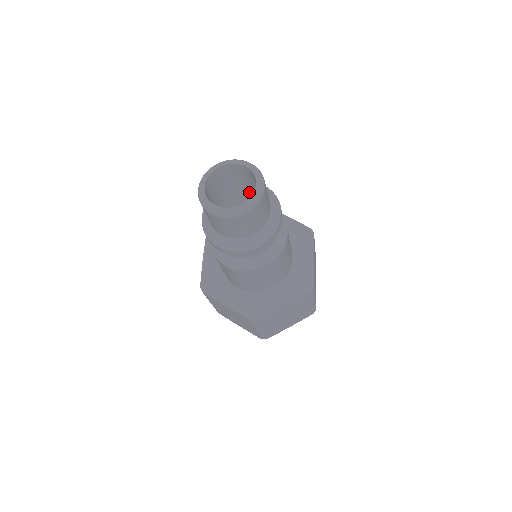
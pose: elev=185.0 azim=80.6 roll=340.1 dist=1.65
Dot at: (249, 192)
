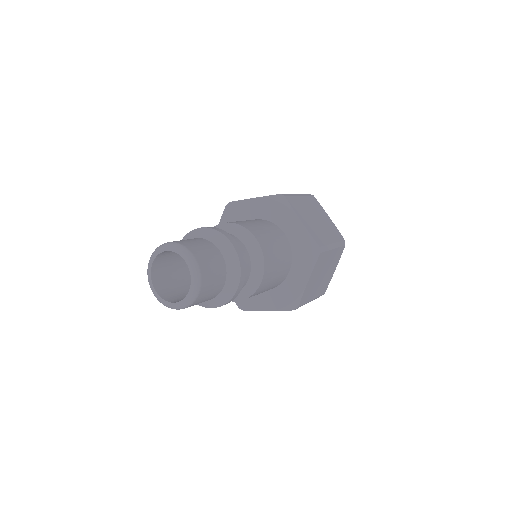
Dot at: occluded
